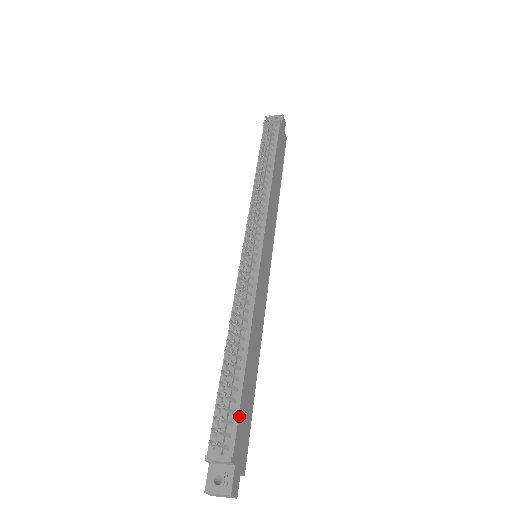
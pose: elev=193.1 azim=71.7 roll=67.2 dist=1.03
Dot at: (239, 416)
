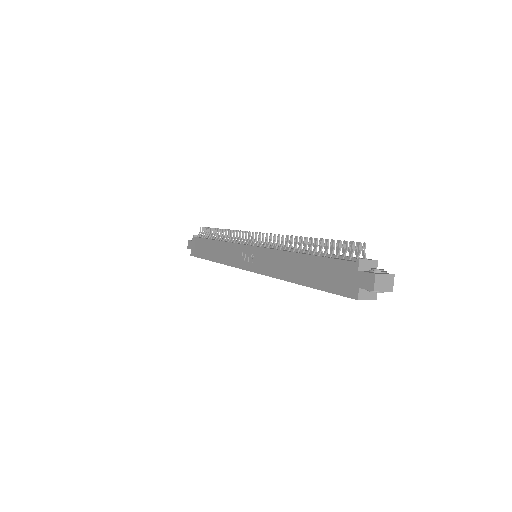
Dot at: occluded
